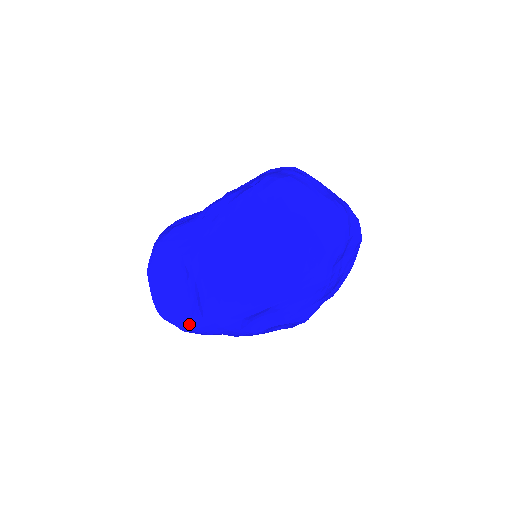
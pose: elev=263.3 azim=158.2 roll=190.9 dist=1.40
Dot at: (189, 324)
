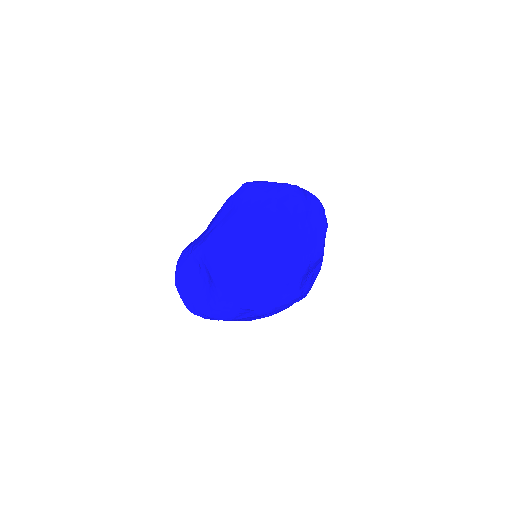
Dot at: (211, 304)
